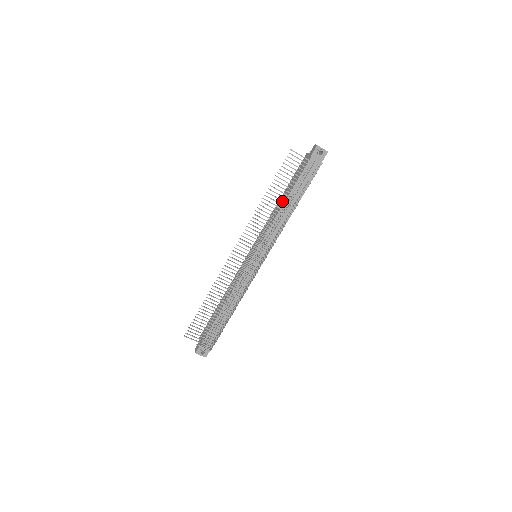
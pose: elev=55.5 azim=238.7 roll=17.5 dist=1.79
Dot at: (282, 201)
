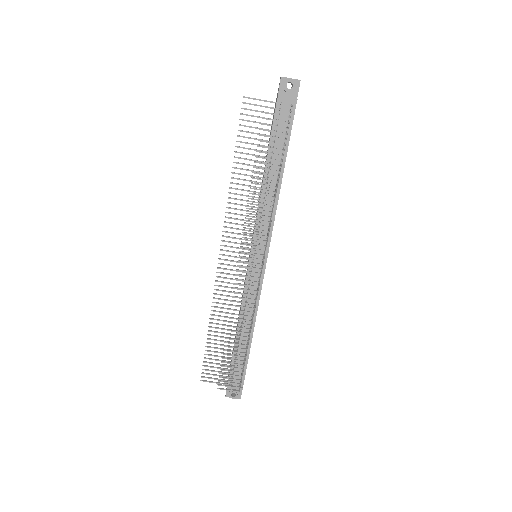
Dot at: (256, 173)
